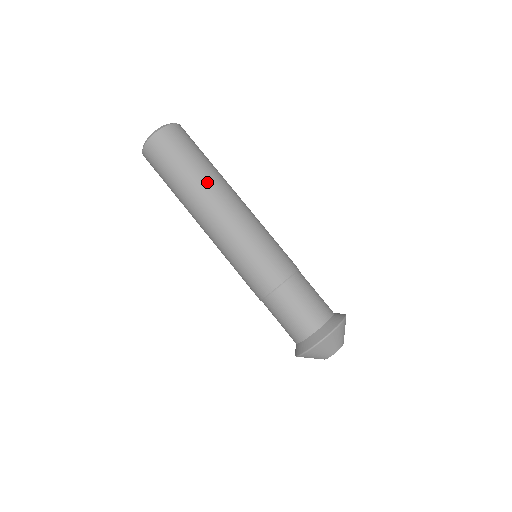
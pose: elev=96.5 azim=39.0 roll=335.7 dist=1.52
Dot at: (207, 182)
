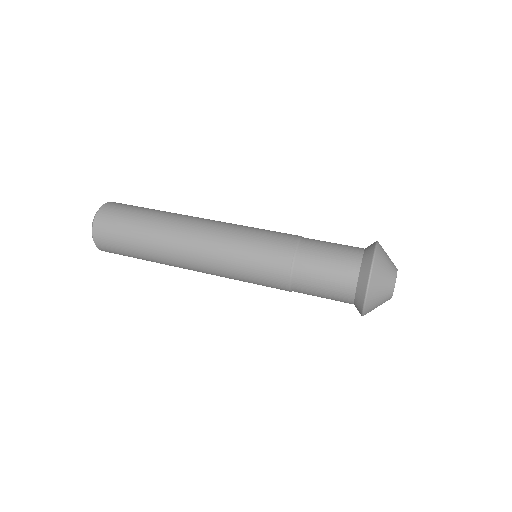
Dot at: (162, 230)
